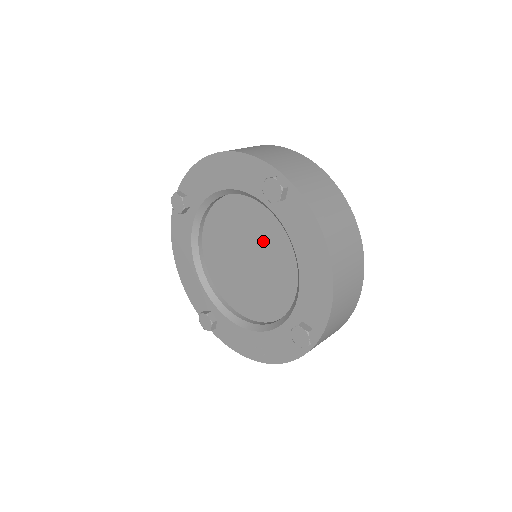
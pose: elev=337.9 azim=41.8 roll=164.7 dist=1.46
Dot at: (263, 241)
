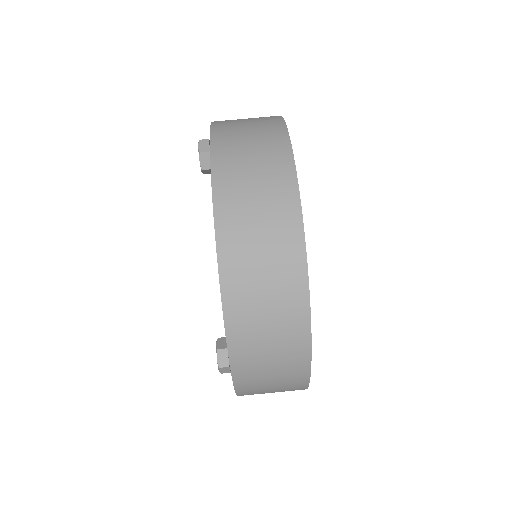
Dot at: occluded
